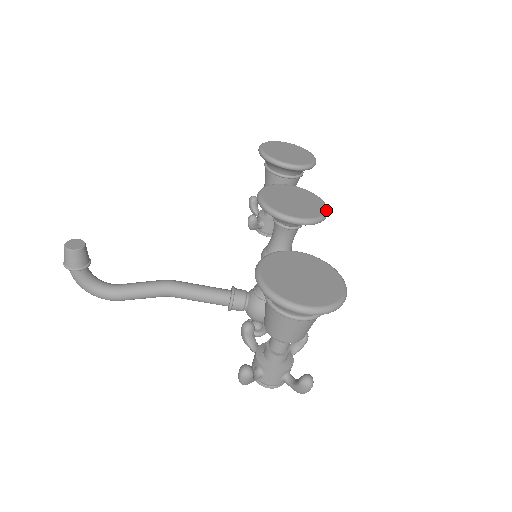
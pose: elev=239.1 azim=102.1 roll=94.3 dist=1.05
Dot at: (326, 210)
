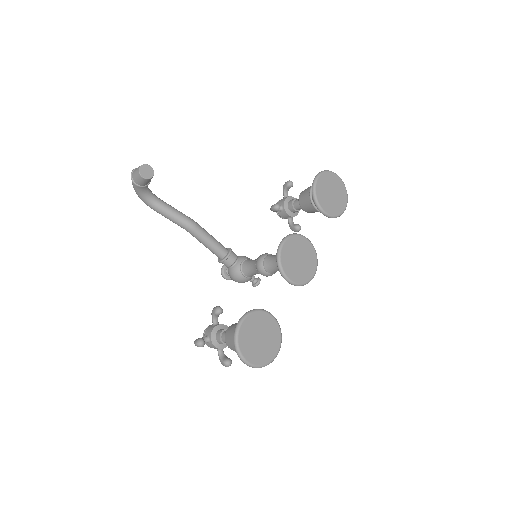
Dot at: occluded
